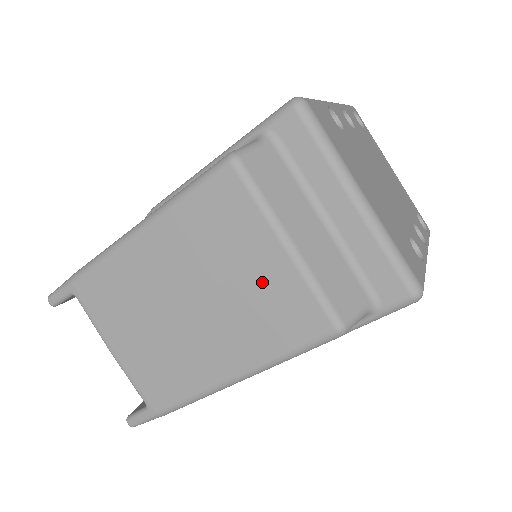
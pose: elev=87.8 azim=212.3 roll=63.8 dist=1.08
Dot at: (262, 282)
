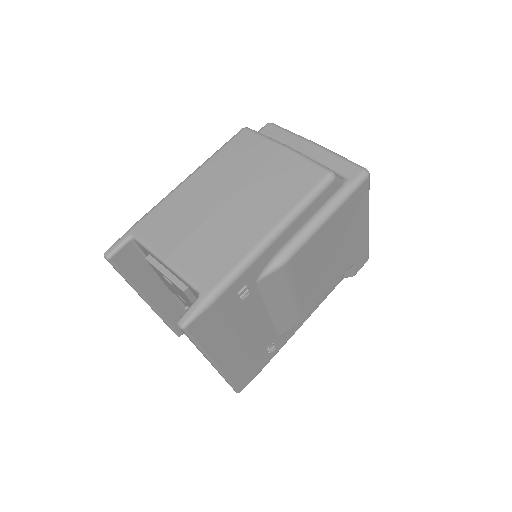
Dot at: (276, 167)
